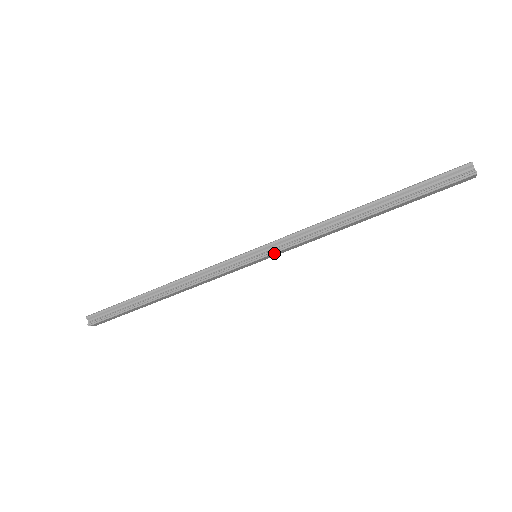
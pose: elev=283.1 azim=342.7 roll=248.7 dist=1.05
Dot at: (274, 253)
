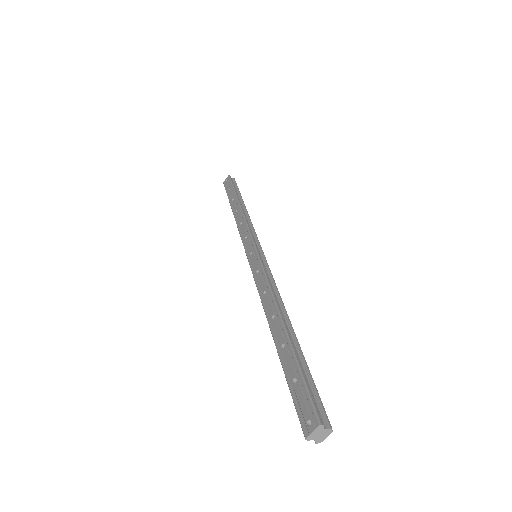
Dot at: occluded
